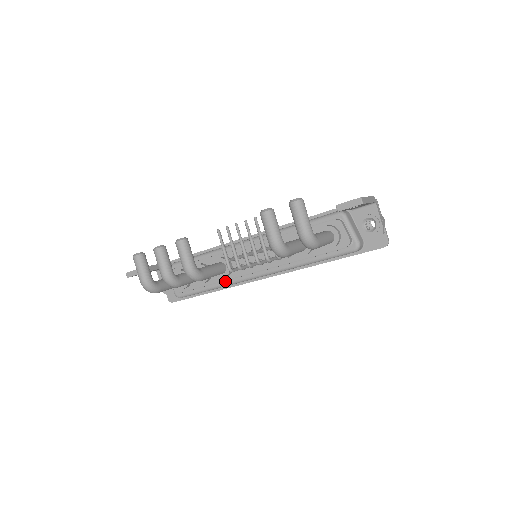
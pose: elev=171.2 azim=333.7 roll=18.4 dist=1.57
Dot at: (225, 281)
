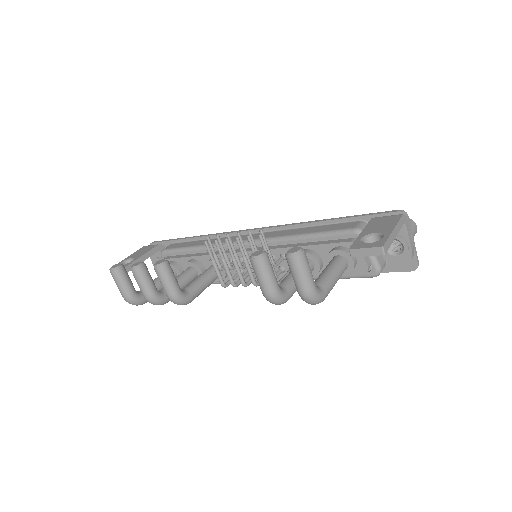
Dot at: occluded
